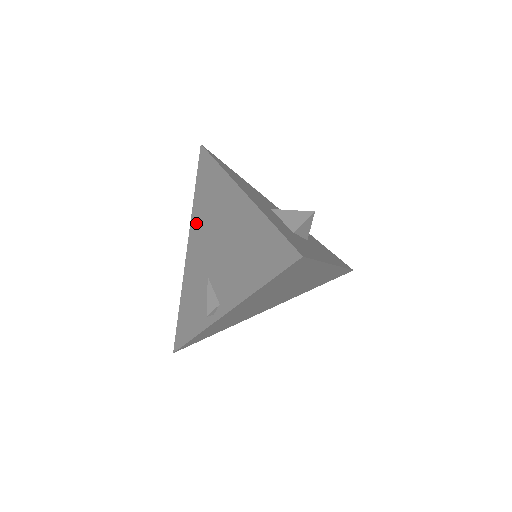
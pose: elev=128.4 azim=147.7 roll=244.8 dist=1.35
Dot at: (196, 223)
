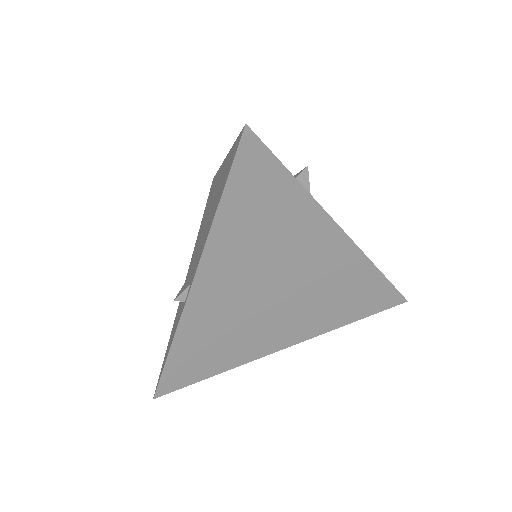
Dot at: (196, 241)
